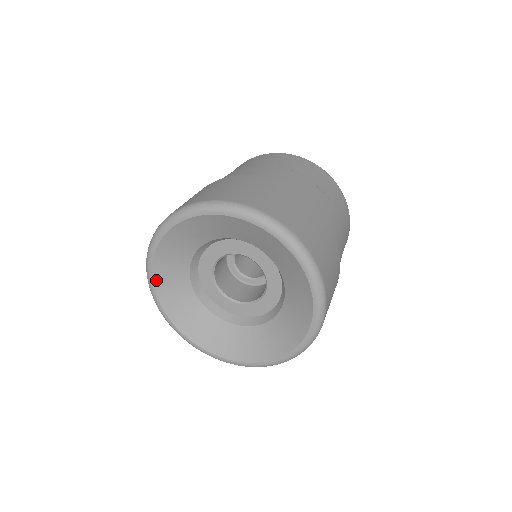
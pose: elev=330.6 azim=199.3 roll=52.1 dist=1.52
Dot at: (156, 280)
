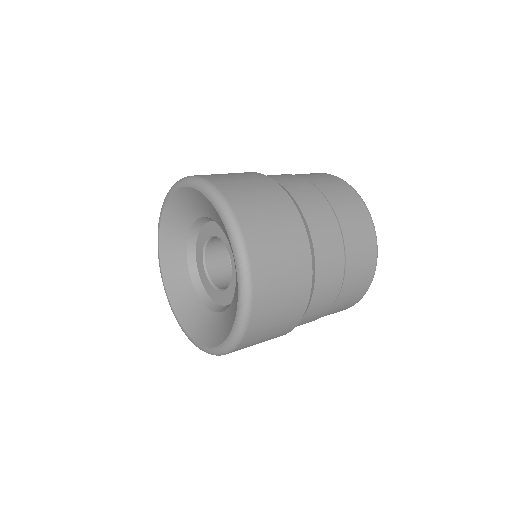
Dot at: (162, 234)
